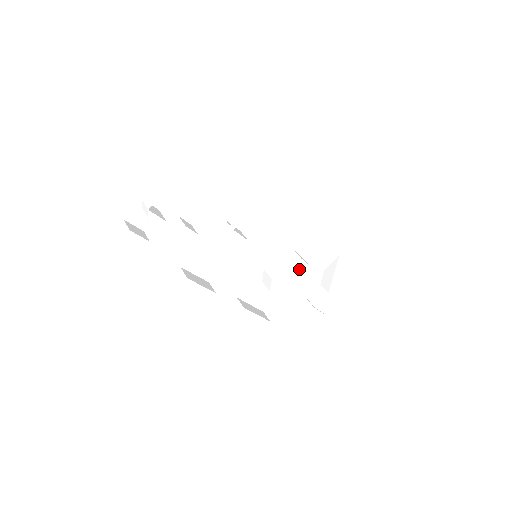
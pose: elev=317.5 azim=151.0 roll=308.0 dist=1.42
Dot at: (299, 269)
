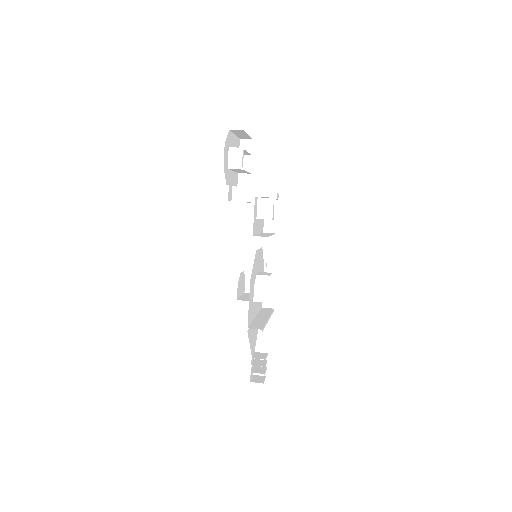
Dot at: (257, 308)
